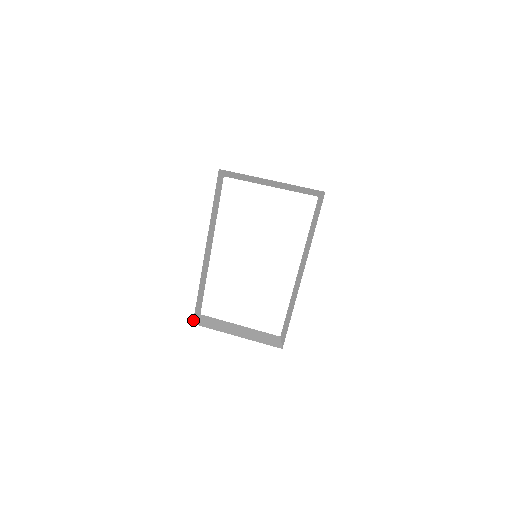
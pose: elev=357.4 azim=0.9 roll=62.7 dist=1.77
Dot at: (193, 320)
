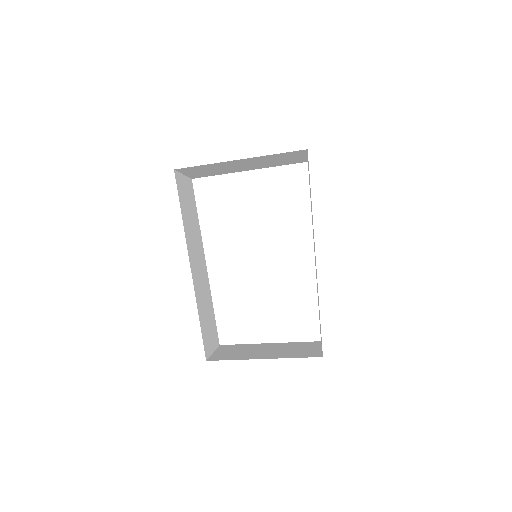
Dot at: (205, 356)
